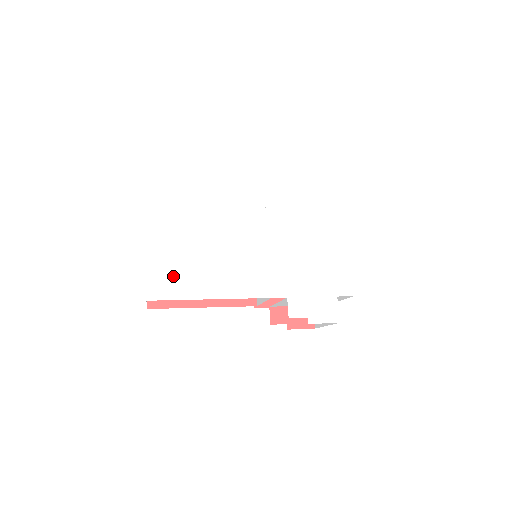
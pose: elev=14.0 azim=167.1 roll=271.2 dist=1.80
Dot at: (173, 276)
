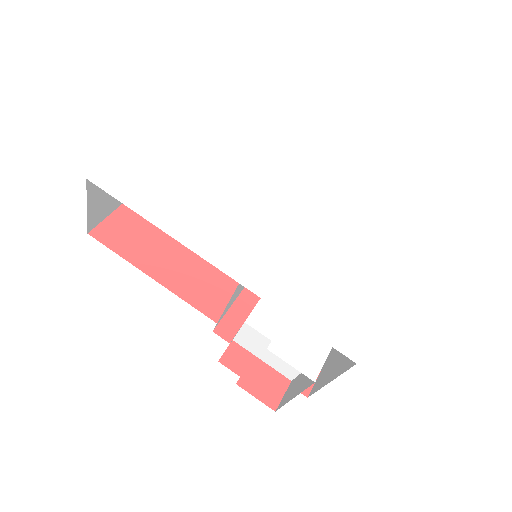
Dot at: (140, 180)
